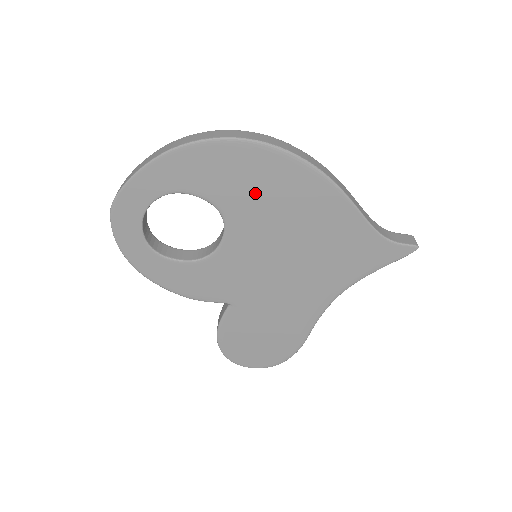
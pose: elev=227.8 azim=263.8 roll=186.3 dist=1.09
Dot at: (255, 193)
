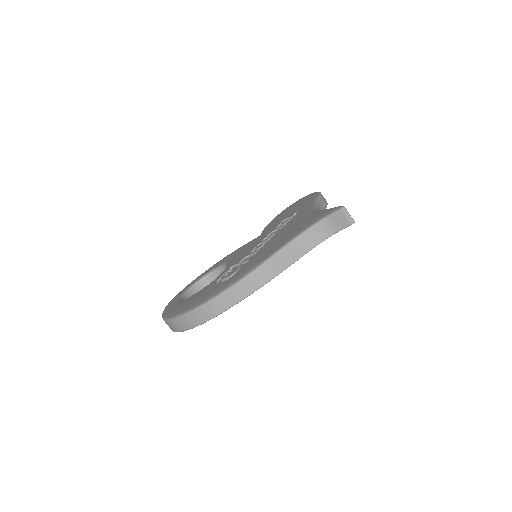
Dot at: occluded
